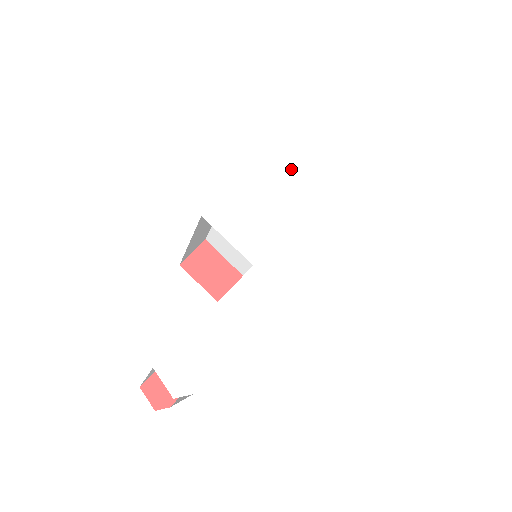
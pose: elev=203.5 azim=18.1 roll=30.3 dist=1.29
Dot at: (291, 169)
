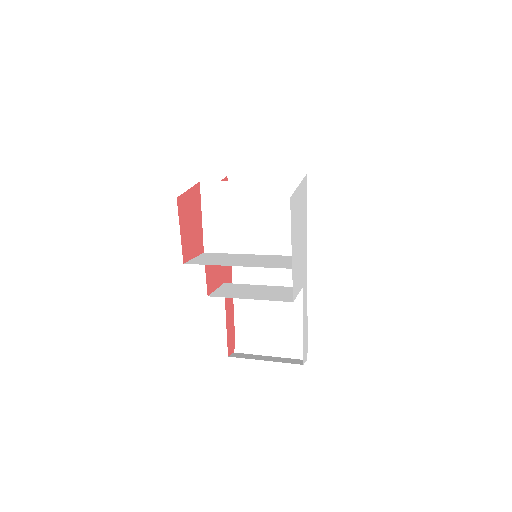
Dot at: (296, 216)
